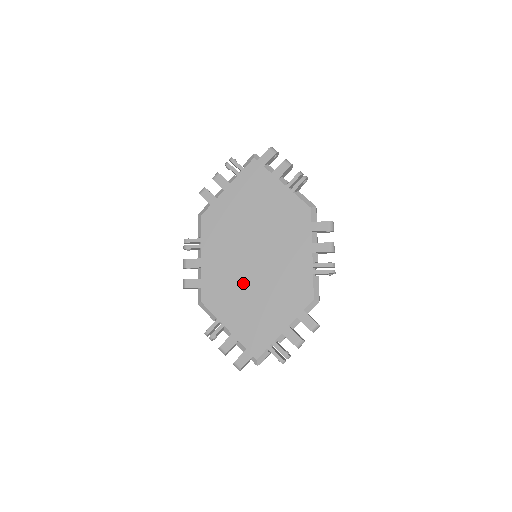
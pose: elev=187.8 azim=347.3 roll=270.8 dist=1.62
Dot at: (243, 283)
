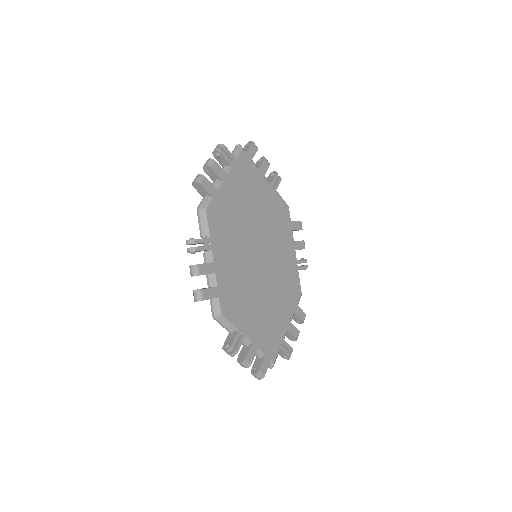
Dot at: (254, 286)
